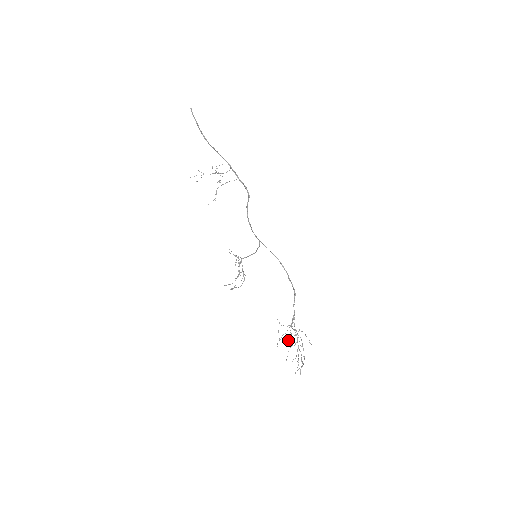
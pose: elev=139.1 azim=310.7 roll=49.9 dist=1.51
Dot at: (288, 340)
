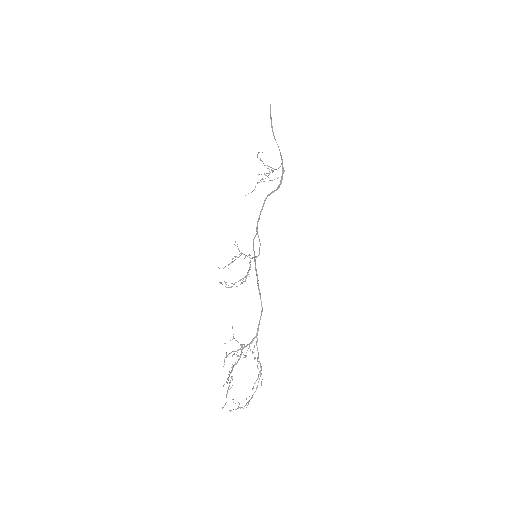
Dot at: (235, 362)
